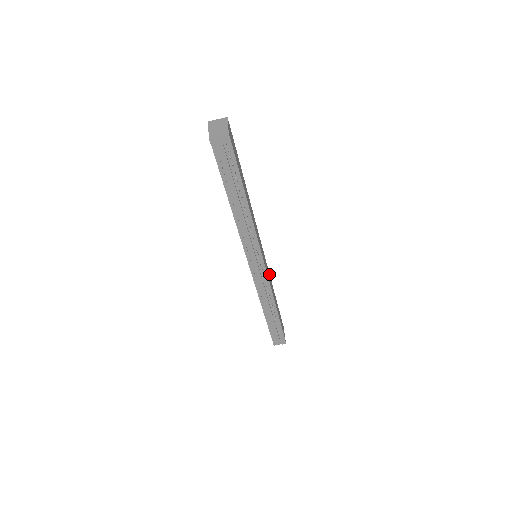
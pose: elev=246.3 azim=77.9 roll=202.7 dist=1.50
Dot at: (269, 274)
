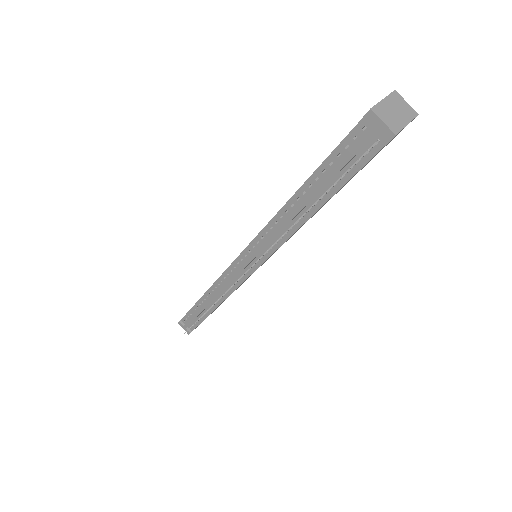
Dot at: occluded
